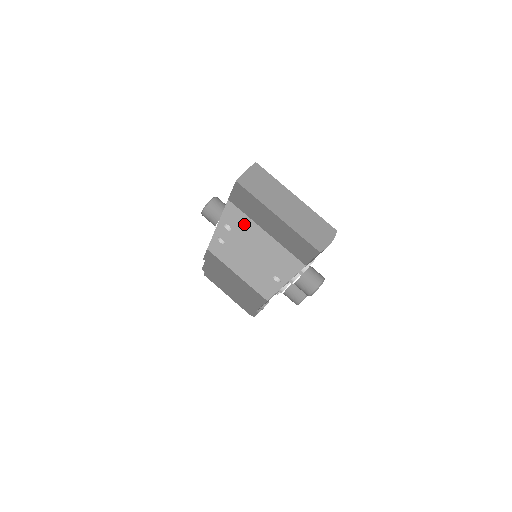
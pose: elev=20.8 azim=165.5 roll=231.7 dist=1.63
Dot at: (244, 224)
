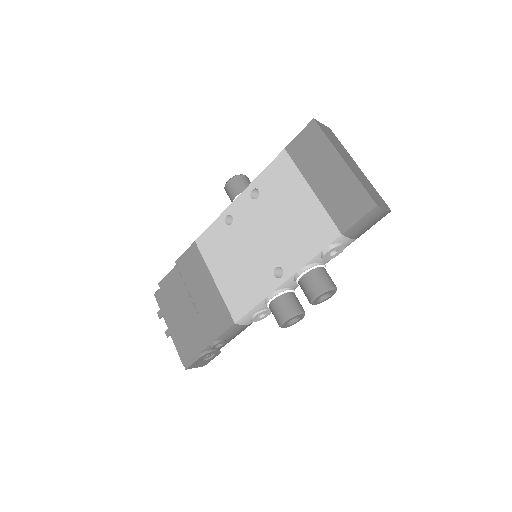
Dot at: (284, 183)
